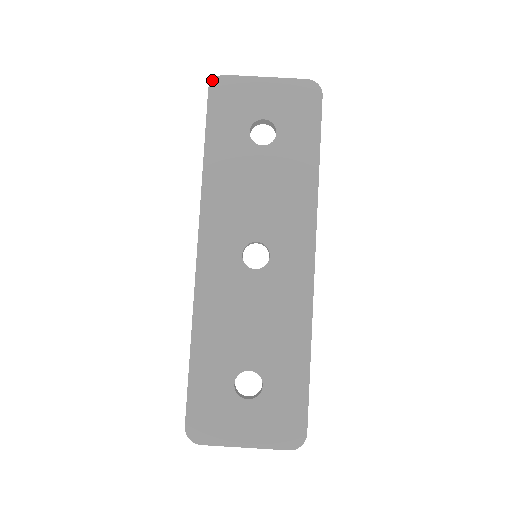
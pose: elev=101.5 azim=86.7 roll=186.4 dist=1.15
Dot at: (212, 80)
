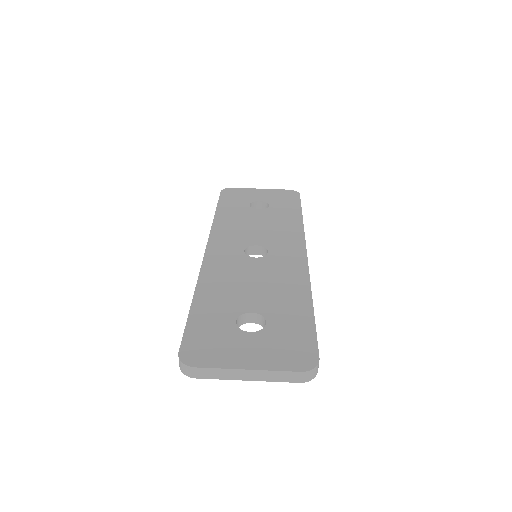
Dot at: (223, 189)
